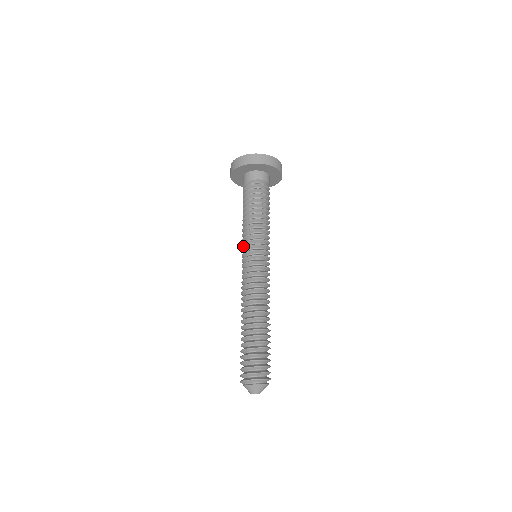
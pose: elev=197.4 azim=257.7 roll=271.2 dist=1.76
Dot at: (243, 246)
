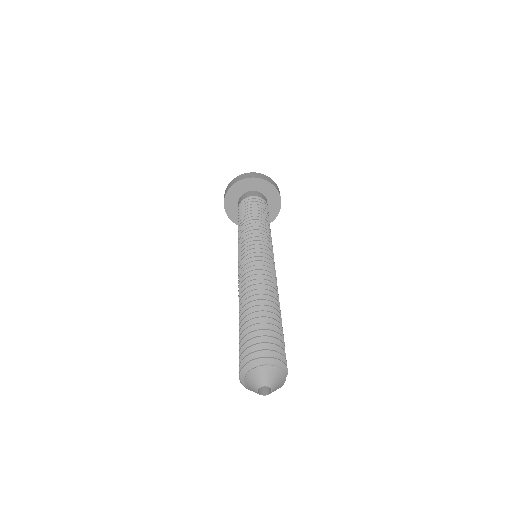
Dot at: (241, 243)
